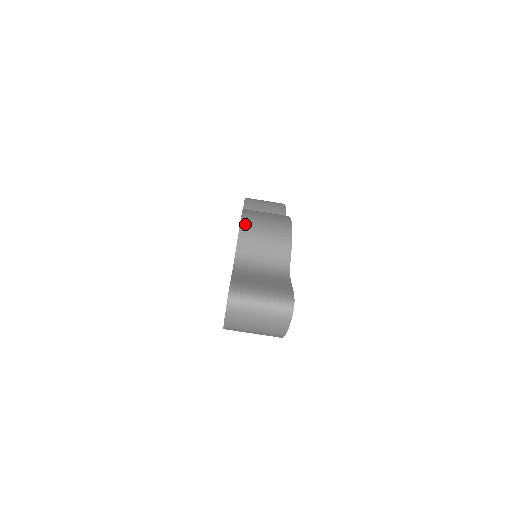
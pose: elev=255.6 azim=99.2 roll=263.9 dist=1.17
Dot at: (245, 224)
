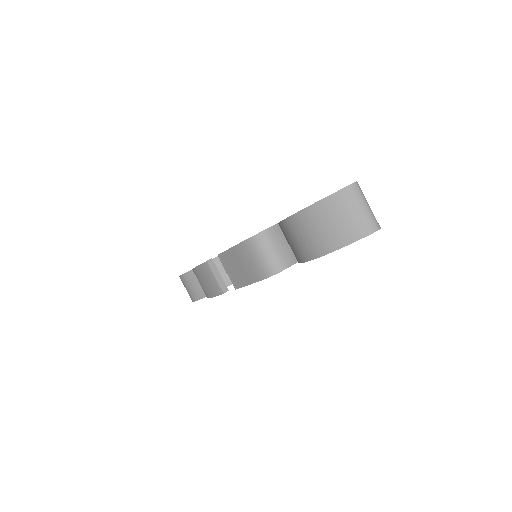
Dot at: occluded
